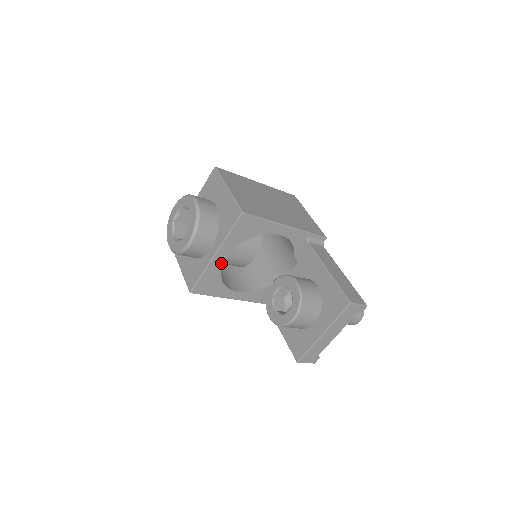
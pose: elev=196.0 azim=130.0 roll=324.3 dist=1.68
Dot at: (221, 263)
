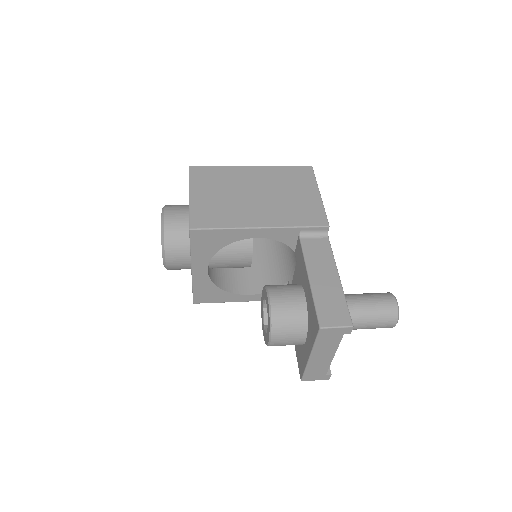
Dot at: (206, 275)
